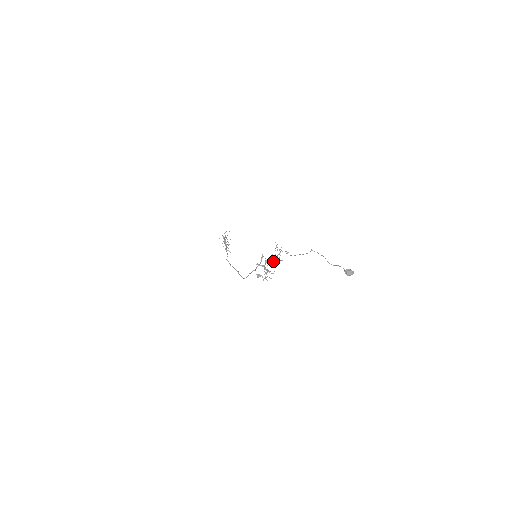
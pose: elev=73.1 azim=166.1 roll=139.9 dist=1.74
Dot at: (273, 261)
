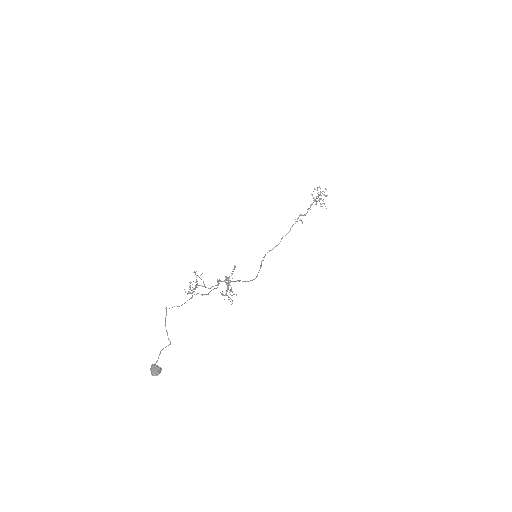
Dot at: (216, 285)
